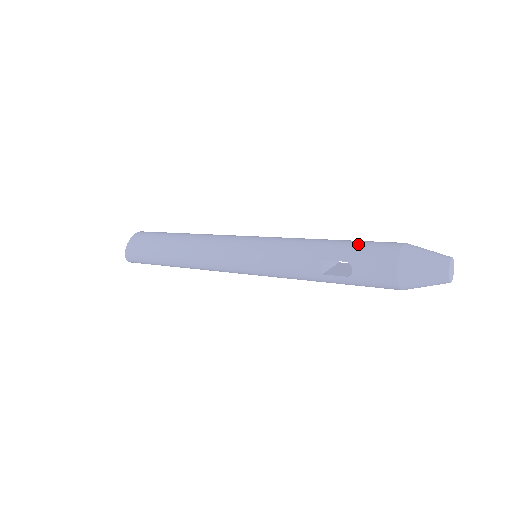
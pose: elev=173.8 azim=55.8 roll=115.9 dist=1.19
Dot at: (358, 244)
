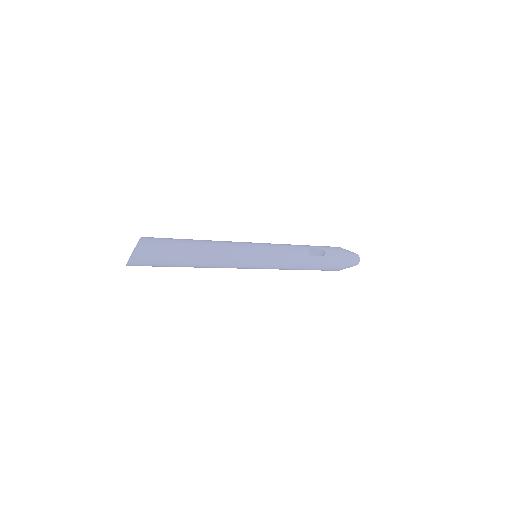
Dot at: occluded
